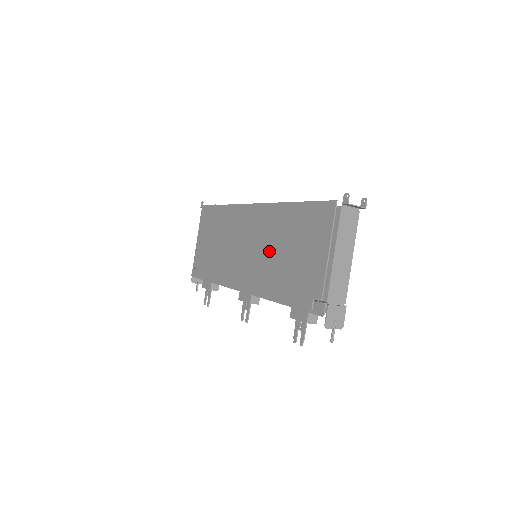
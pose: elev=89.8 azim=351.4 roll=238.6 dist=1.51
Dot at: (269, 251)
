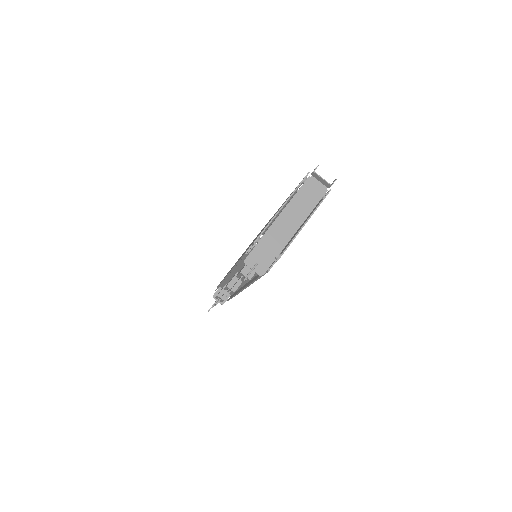
Dot at: occluded
